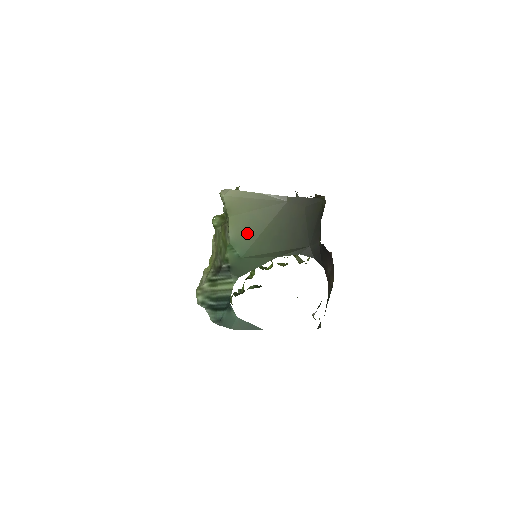
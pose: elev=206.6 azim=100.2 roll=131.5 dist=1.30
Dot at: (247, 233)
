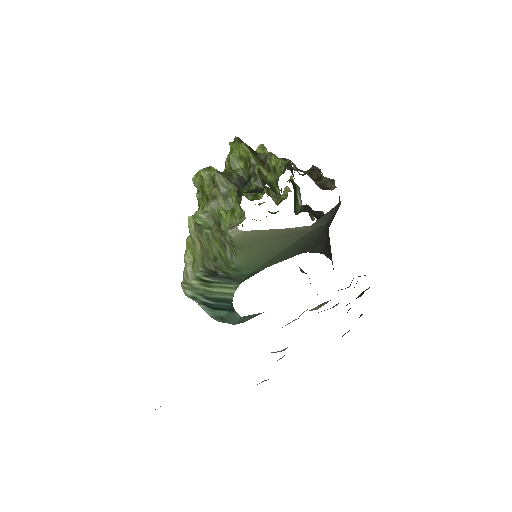
Dot at: (258, 259)
